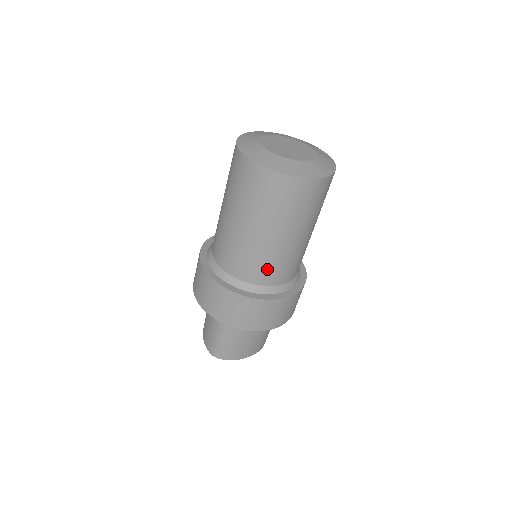
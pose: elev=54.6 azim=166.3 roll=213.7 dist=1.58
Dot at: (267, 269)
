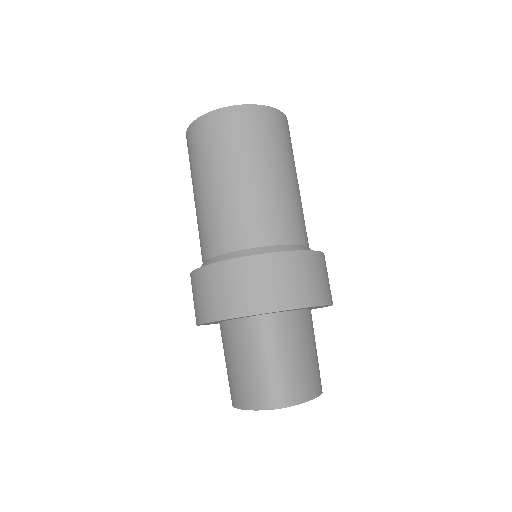
Dot at: (283, 220)
